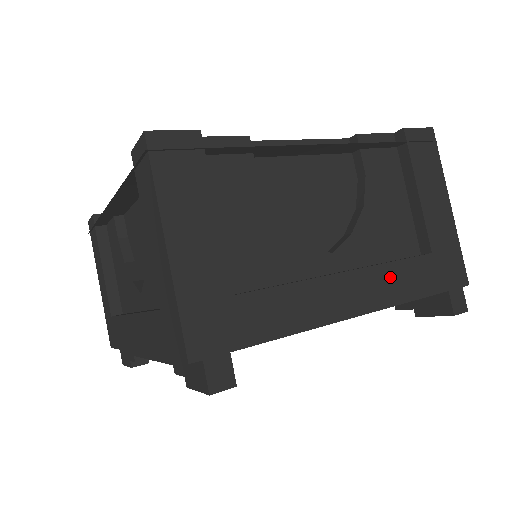
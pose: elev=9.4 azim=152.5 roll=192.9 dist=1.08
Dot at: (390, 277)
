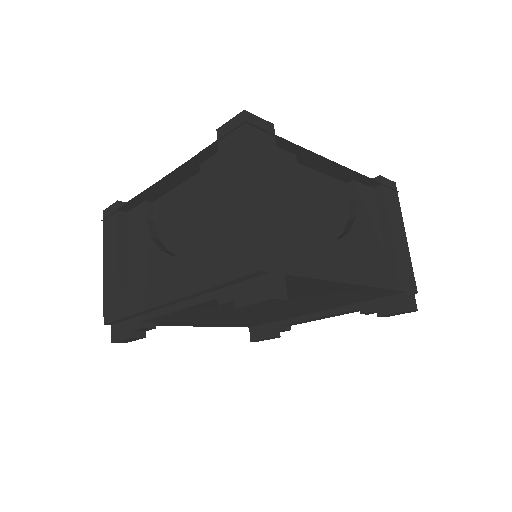
Dot at: (374, 267)
